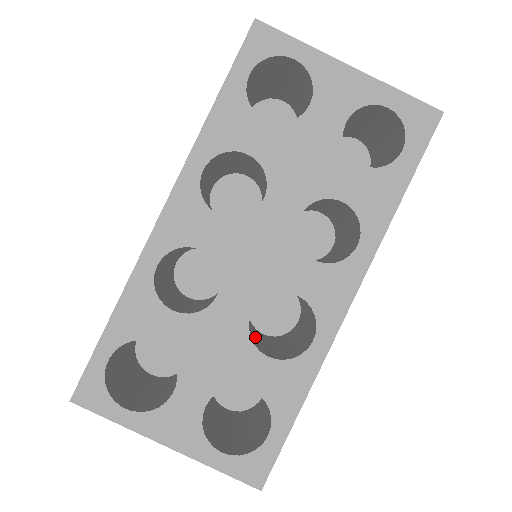
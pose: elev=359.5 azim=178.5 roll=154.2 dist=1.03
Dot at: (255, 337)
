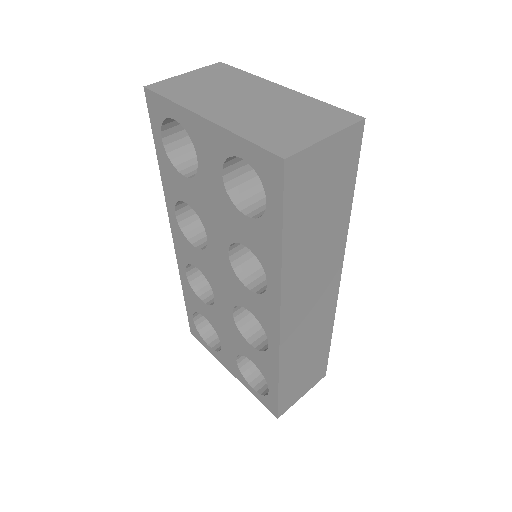
Dot at: occluded
